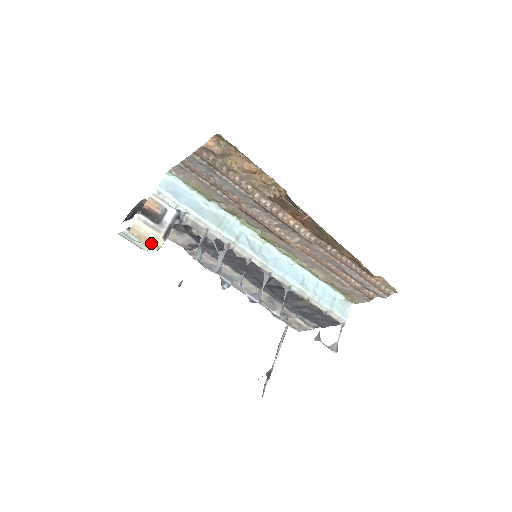
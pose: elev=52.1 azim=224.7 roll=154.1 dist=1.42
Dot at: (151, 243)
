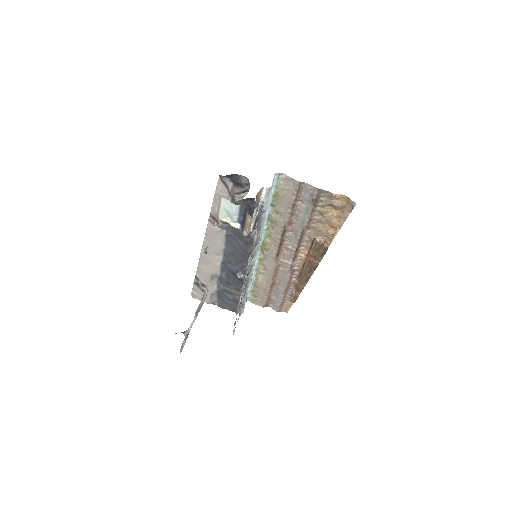
Dot at: (249, 230)
